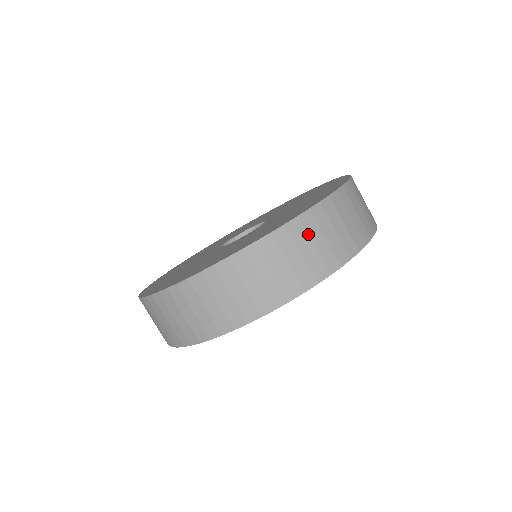
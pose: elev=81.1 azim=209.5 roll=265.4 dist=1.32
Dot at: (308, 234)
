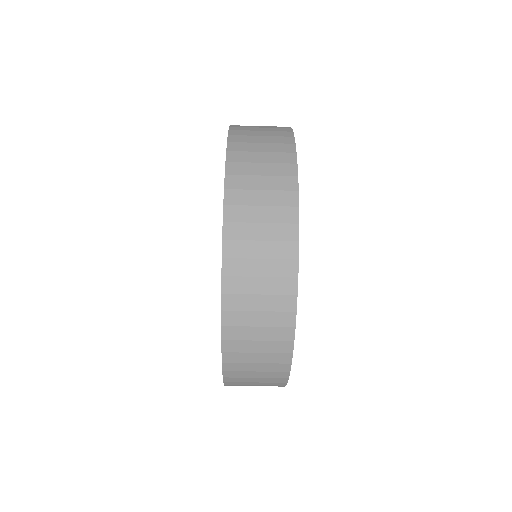
Dot at: (245, 276)
